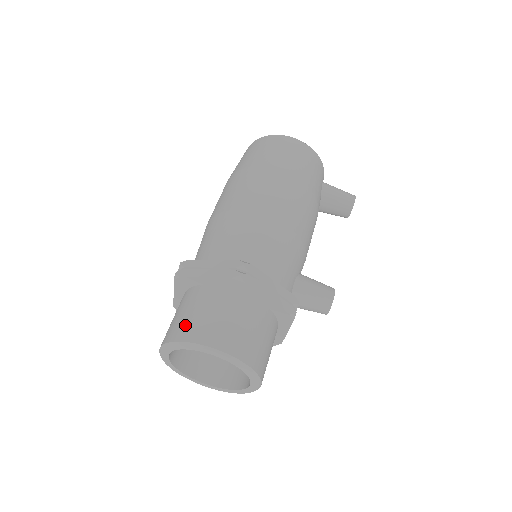
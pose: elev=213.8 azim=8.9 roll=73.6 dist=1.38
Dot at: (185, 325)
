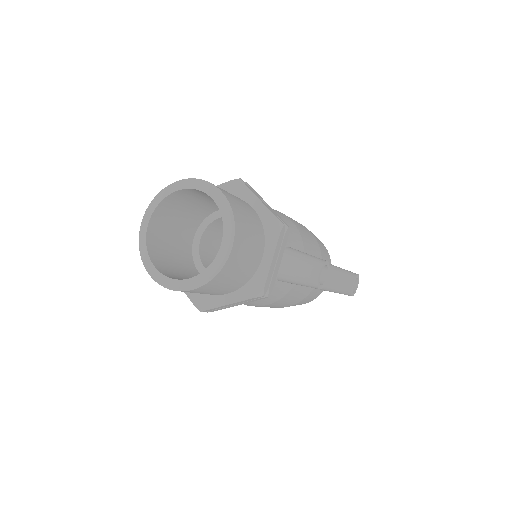
Dot at: occluded
